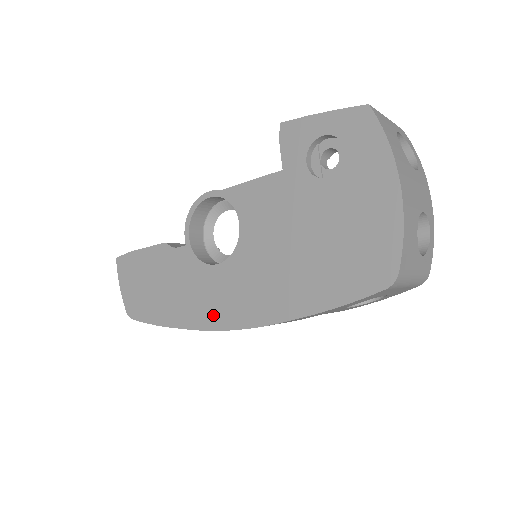
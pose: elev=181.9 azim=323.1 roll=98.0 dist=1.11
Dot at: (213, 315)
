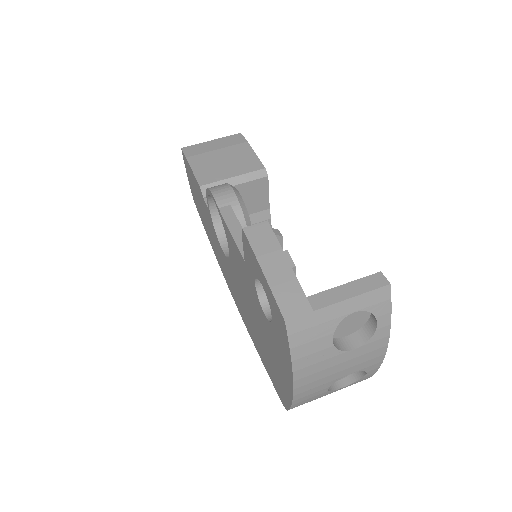
Dot at: (224, 272)
